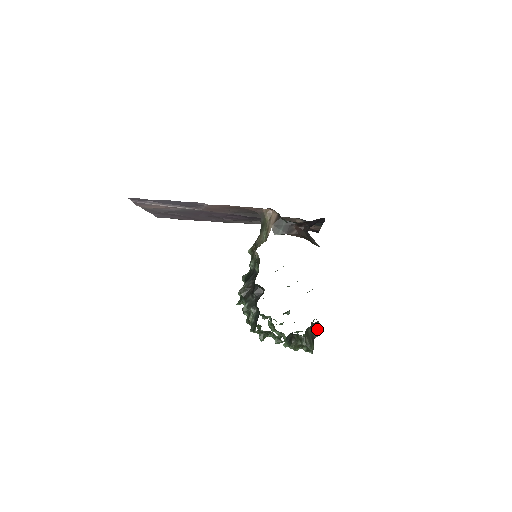
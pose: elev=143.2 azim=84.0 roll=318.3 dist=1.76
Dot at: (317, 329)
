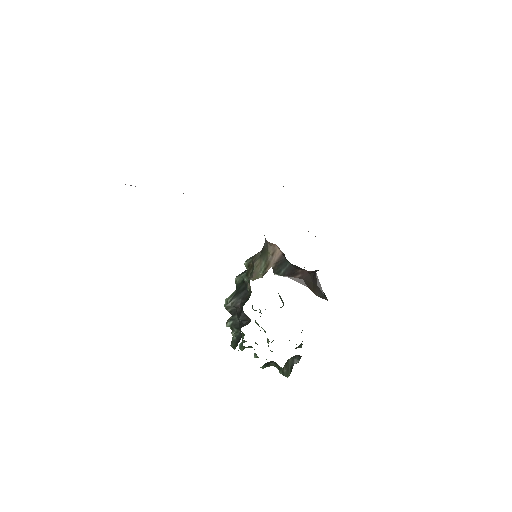
Dot at: (299, 358)
